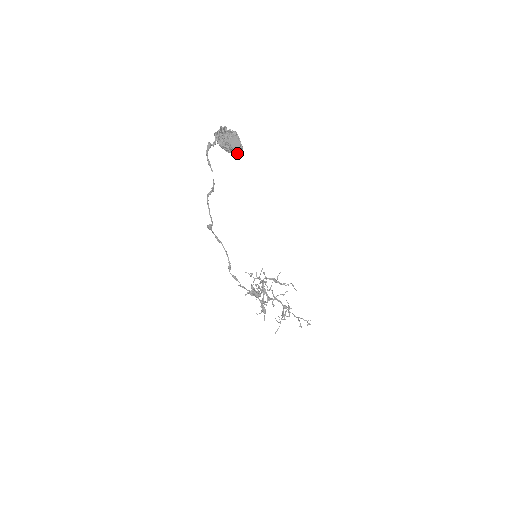
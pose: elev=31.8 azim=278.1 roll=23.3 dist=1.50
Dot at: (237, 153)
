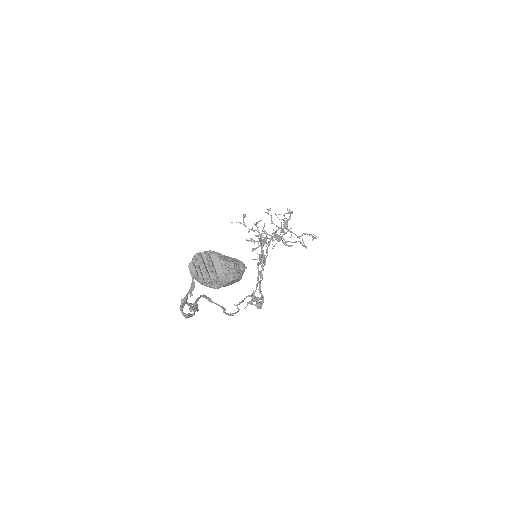
Dot at: occluded
